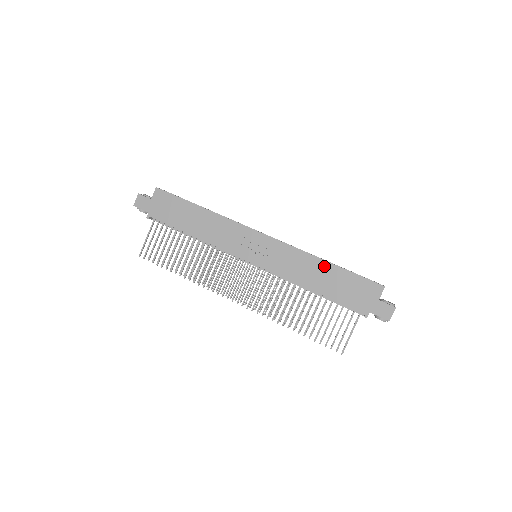
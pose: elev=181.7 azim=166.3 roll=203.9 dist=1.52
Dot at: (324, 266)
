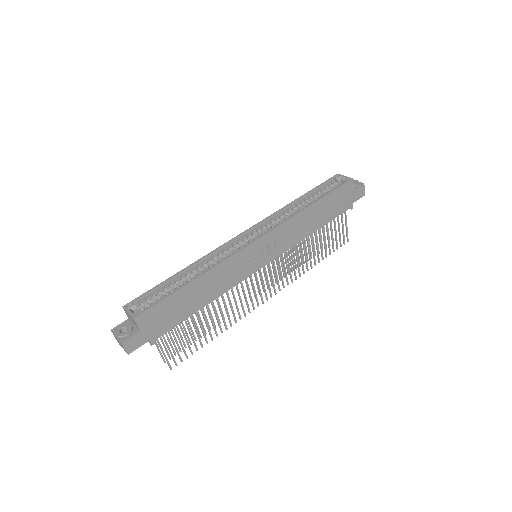
Dot at: (313, 210)
